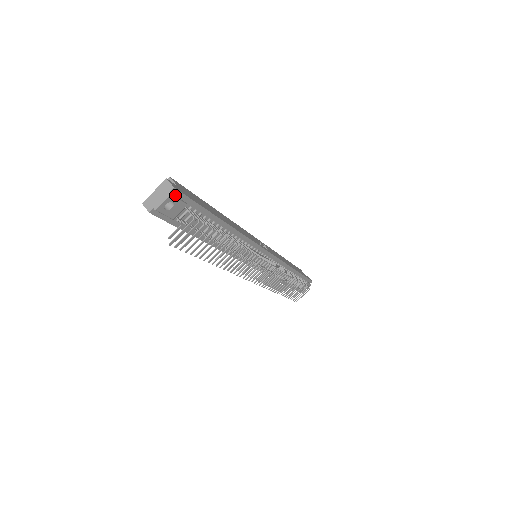
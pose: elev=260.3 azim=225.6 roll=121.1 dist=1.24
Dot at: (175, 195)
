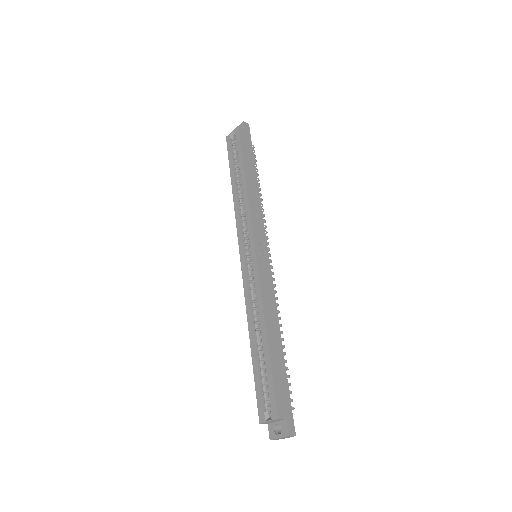
Dot at: (291, 428)
